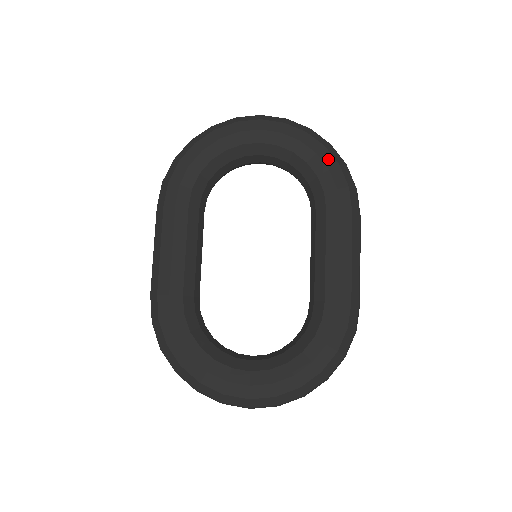
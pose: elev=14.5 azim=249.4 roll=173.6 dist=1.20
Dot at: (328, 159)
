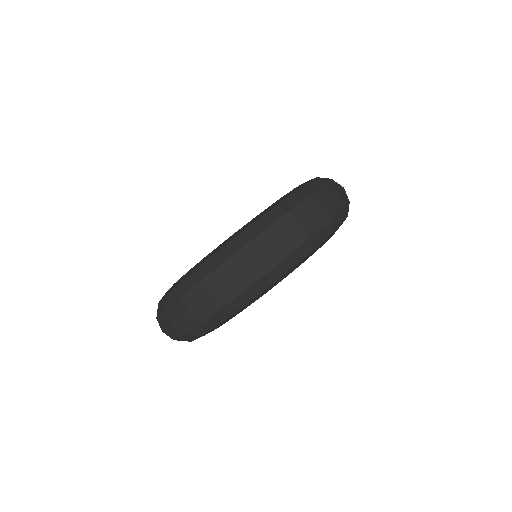
Dot at: occluded
